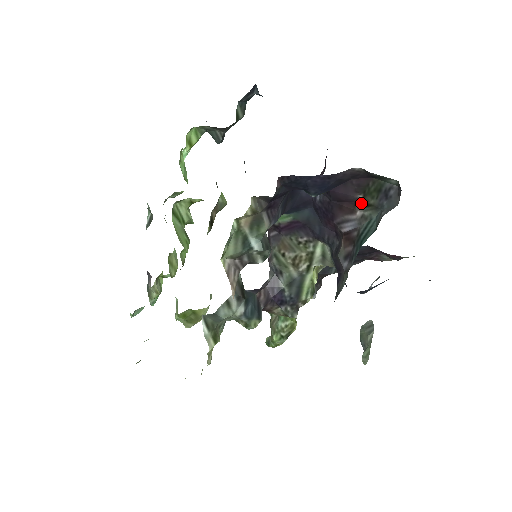
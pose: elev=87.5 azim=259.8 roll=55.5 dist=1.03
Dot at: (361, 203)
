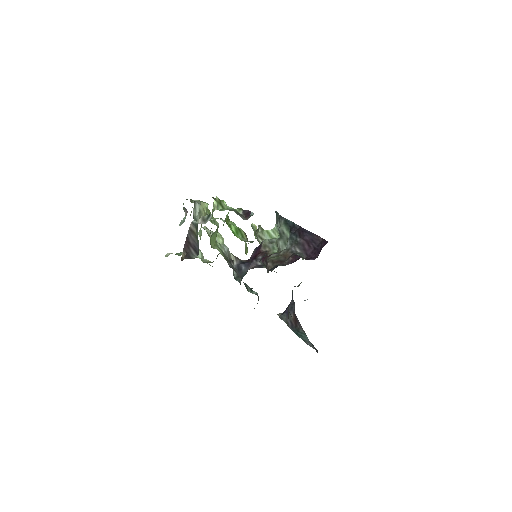
Dot at: occluded
